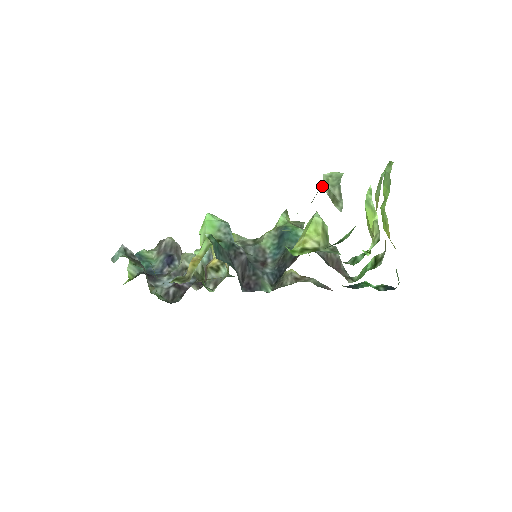
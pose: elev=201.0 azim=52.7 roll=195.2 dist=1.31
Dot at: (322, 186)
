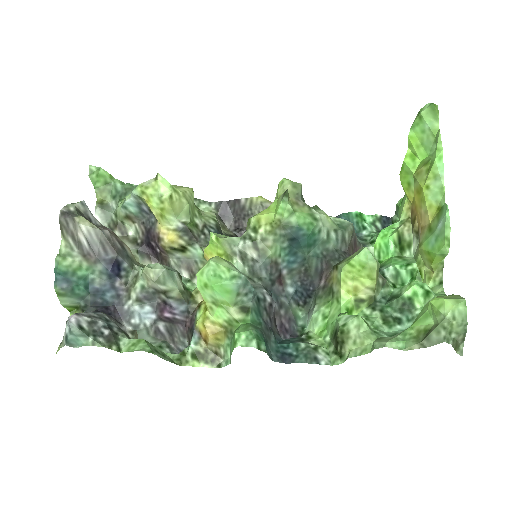
Dot at: (447, 337)
